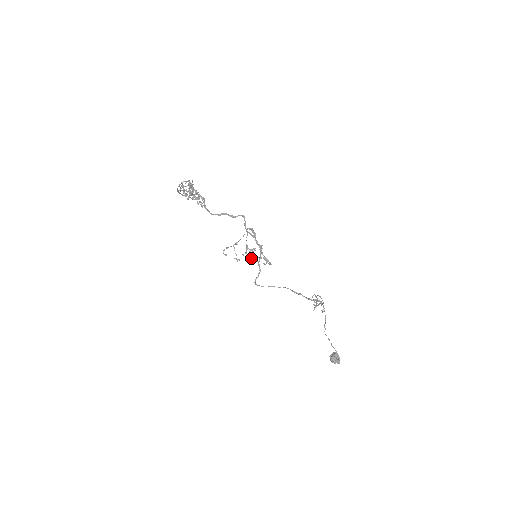
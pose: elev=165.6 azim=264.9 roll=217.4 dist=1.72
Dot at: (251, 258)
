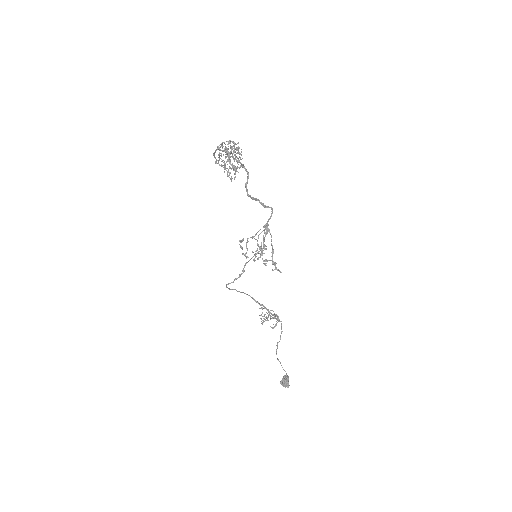
Dot at: (267, 260)
